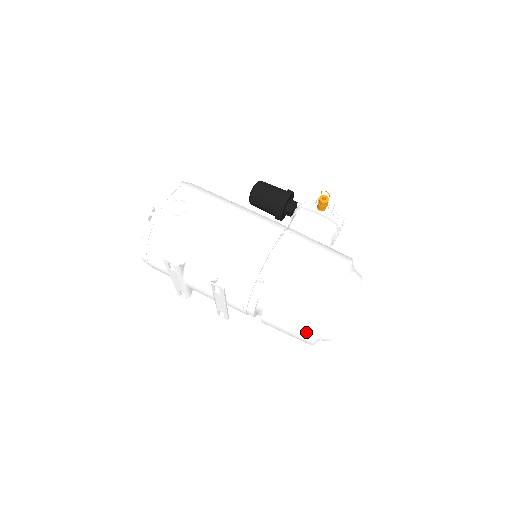
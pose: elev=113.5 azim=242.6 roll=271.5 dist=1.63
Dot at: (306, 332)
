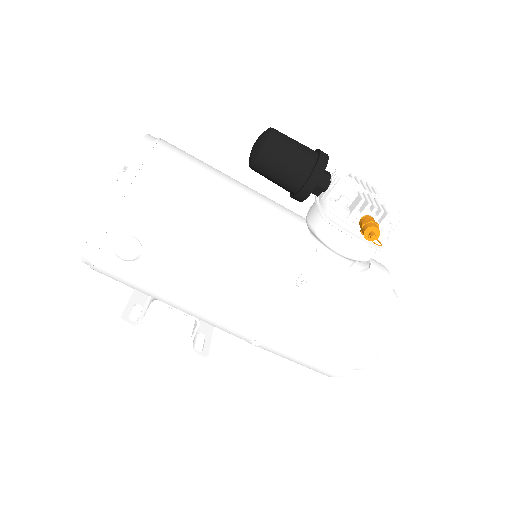
Dot at: occluded
